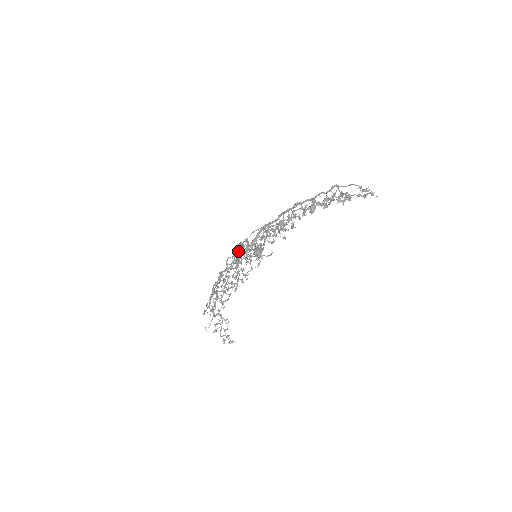
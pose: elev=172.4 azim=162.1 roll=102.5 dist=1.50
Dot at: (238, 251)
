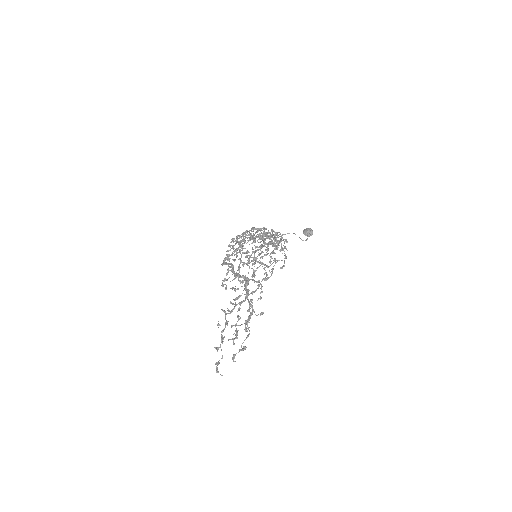
Dot at: occluded
